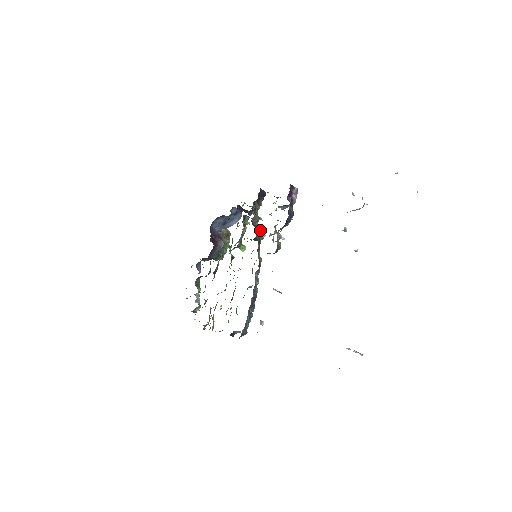
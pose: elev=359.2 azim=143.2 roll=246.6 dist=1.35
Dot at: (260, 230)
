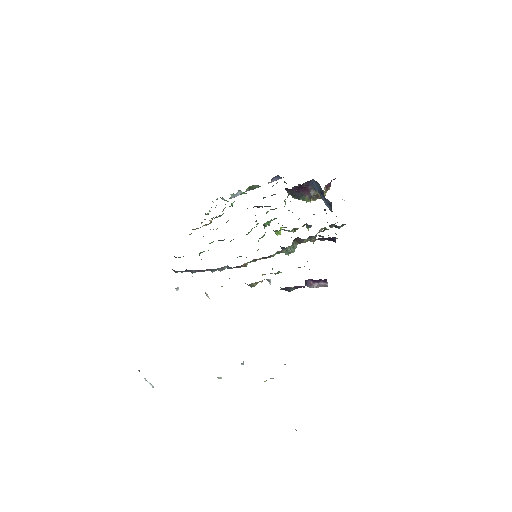
Dot at: (289, 250)
